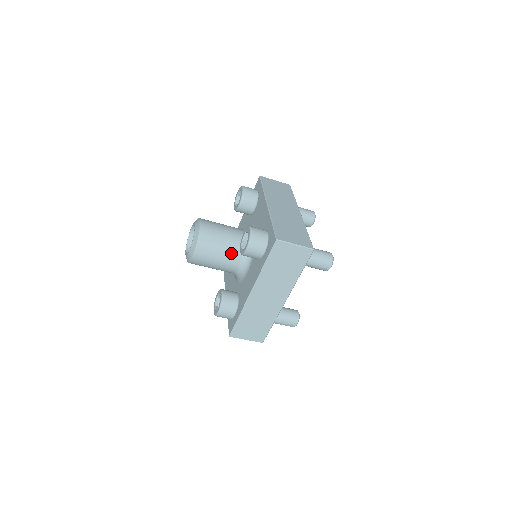
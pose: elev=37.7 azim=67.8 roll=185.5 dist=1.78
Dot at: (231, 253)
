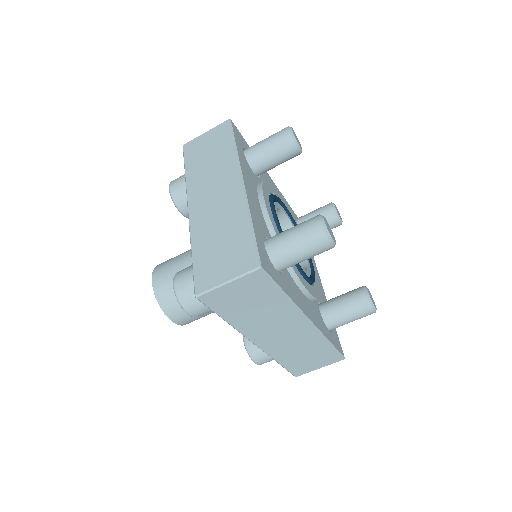
Dot at: occluded
